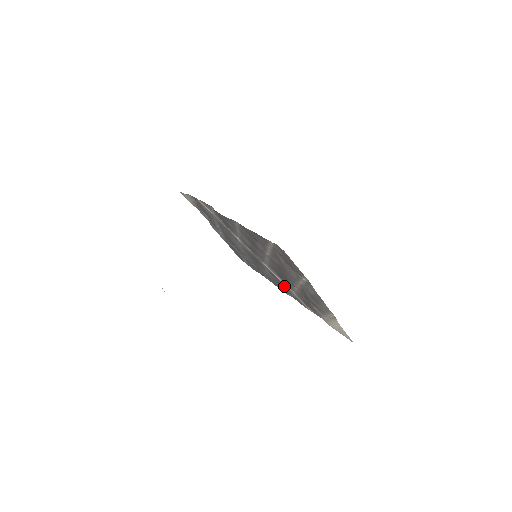
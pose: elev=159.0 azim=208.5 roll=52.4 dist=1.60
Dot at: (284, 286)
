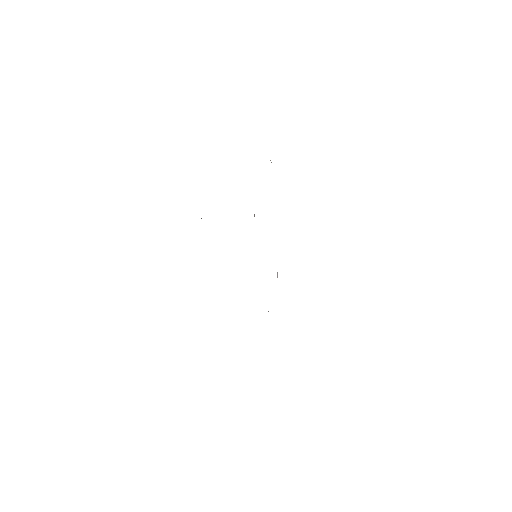
Dot at: occluded
